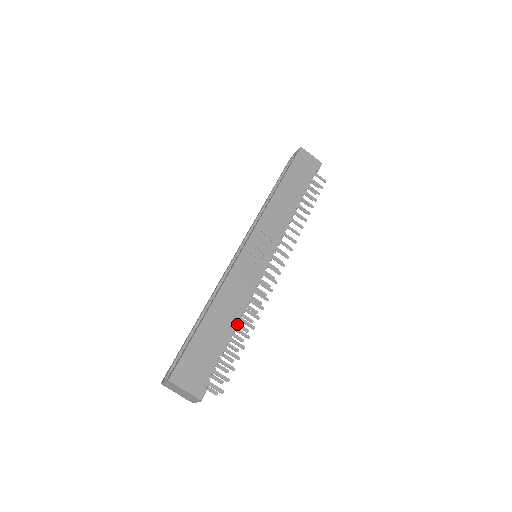
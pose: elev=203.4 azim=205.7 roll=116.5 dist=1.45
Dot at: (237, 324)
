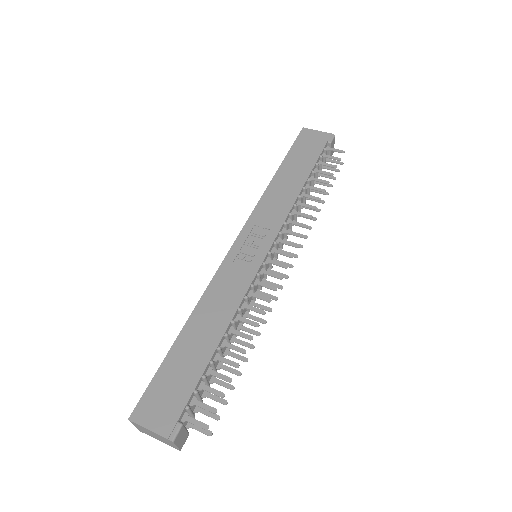
Dot at: (226, 337)
